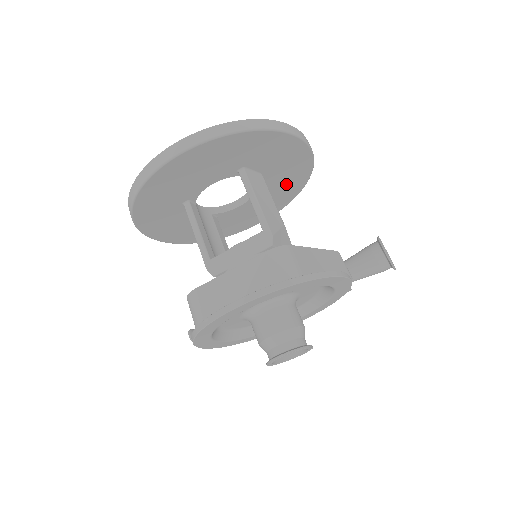
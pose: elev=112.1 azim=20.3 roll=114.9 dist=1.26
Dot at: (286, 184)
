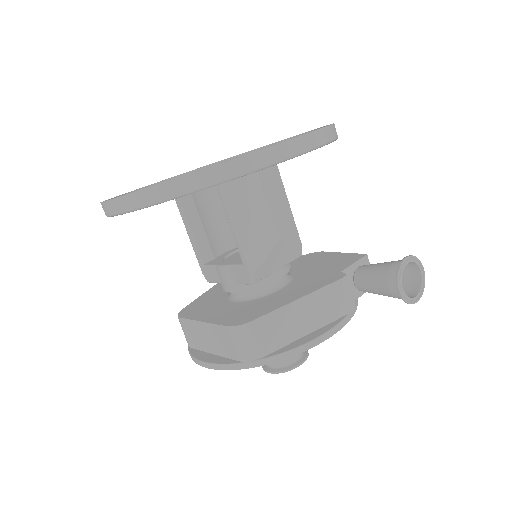
Dot at: occluded
